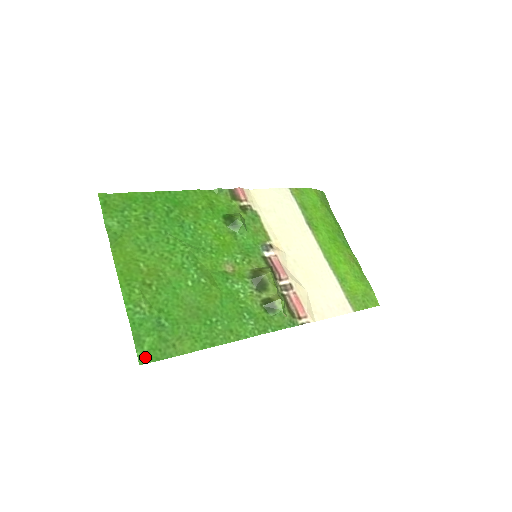
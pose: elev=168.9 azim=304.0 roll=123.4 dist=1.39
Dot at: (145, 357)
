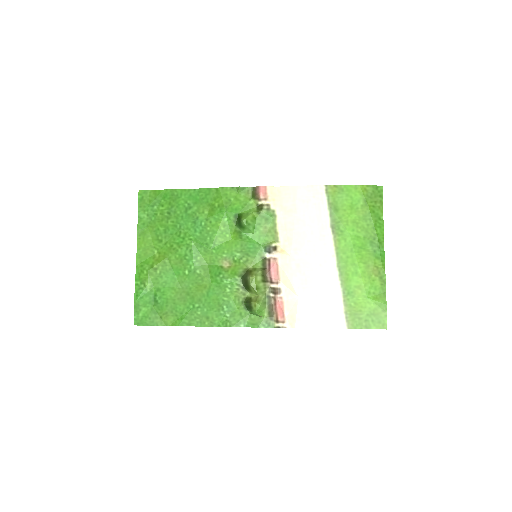
Dot at: (139, 321)
